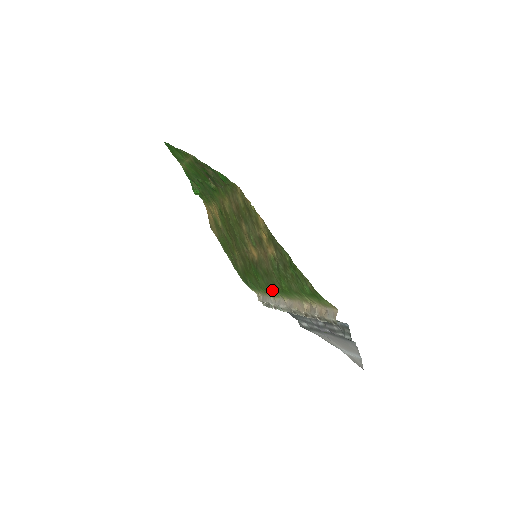
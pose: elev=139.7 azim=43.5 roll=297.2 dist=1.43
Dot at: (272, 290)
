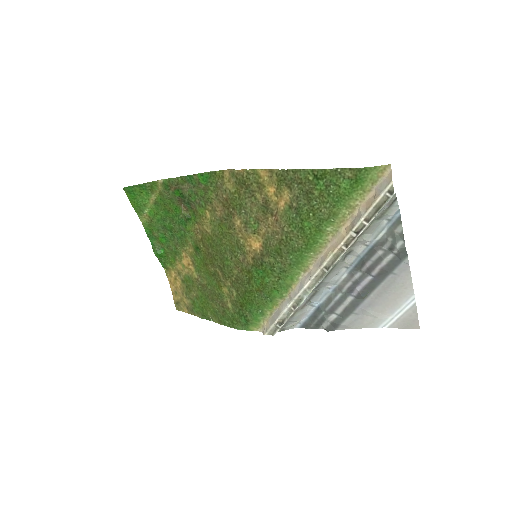
Dot at: (289, 271)
